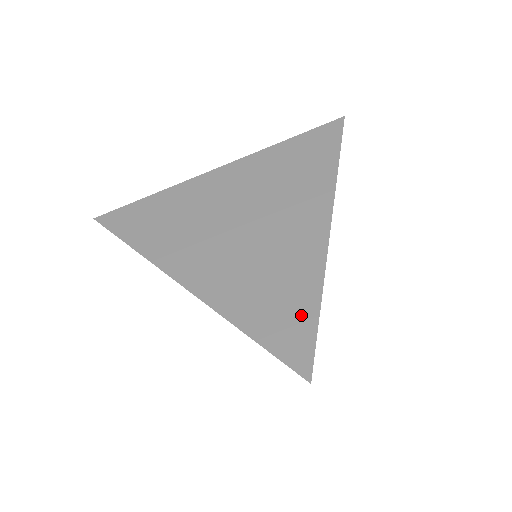
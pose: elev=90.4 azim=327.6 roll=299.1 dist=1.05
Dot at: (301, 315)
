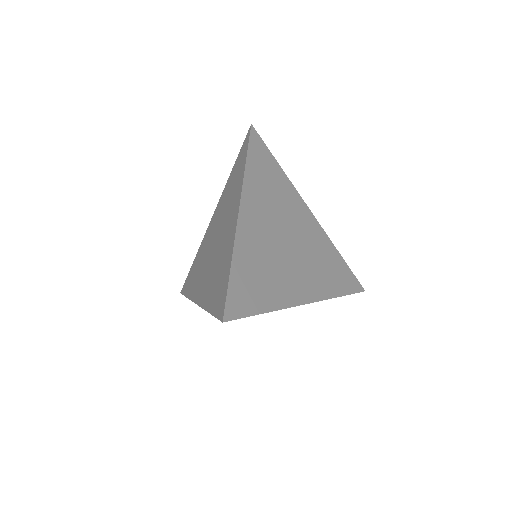
Dot at: (224, 281)
